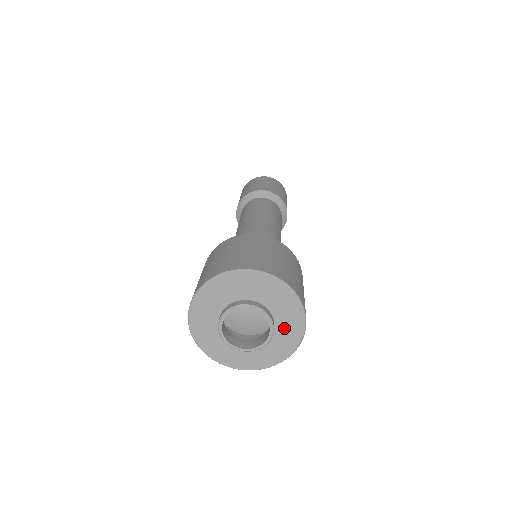
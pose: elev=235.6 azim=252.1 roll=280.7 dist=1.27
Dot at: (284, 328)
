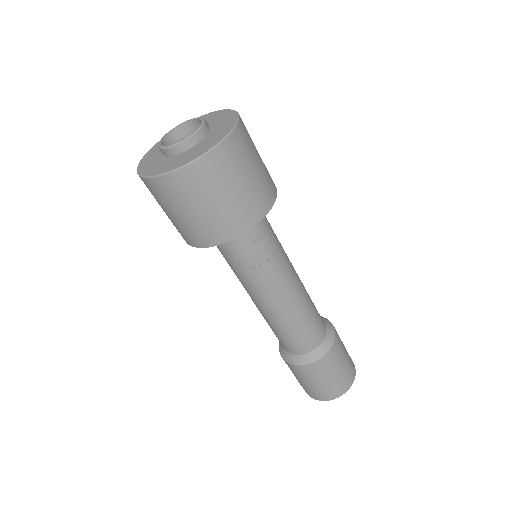
Dot at: (219, 125)
